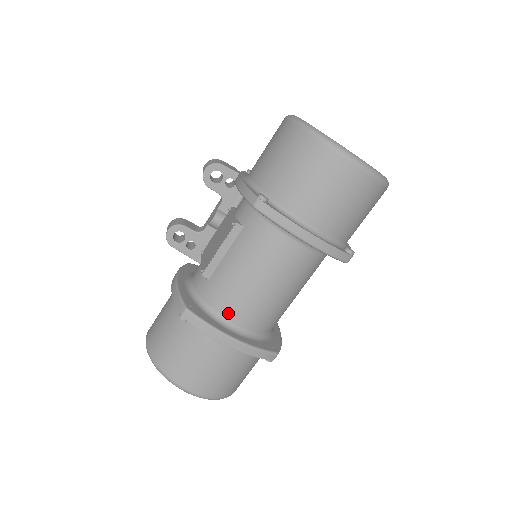
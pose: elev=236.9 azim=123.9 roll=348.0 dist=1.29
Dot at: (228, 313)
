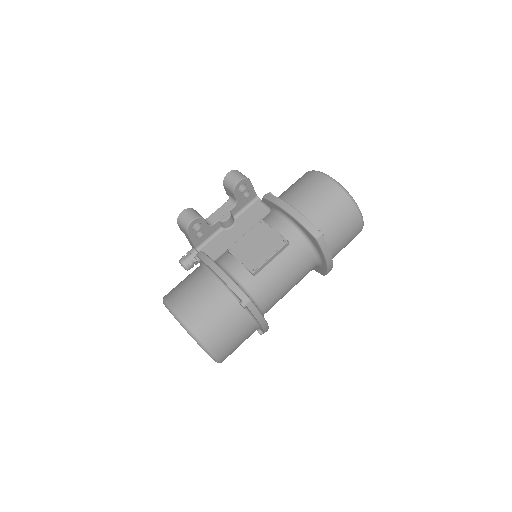
Dot at: (263, 302)
